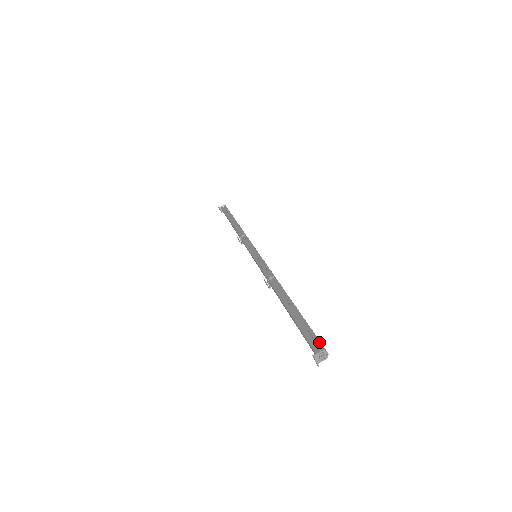
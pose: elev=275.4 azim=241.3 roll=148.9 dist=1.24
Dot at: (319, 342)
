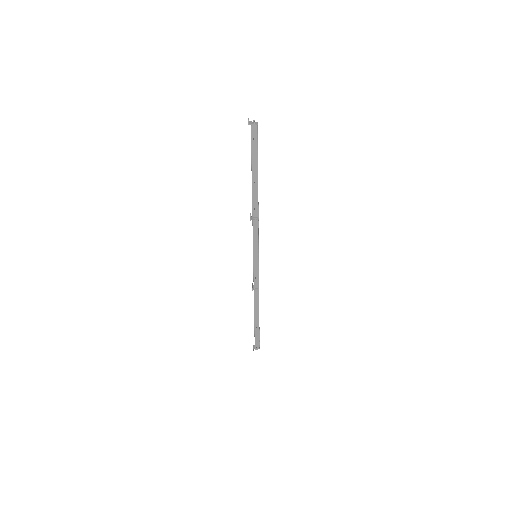
Dot at: (257, 131)
